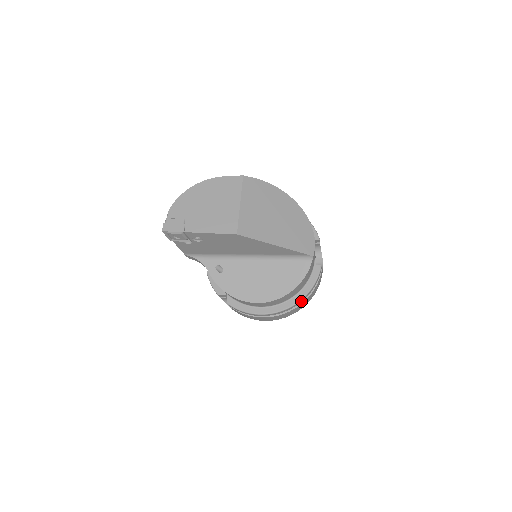
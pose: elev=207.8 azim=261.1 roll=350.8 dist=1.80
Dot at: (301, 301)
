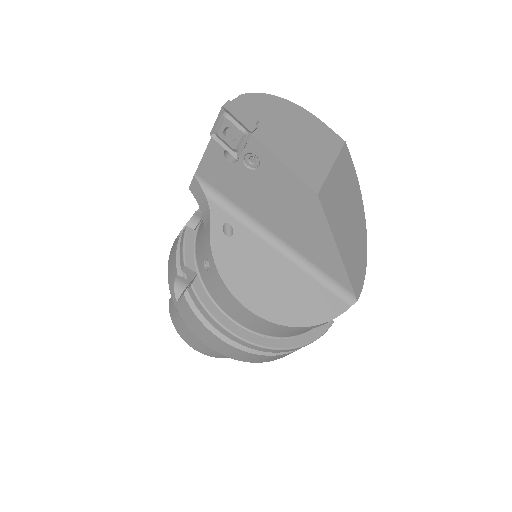
Dot at: (287, 350)
